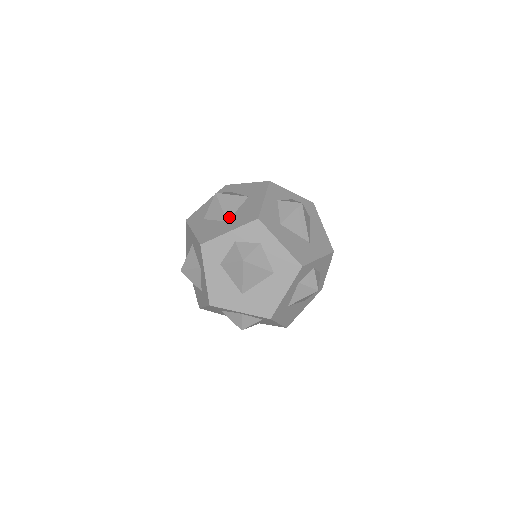
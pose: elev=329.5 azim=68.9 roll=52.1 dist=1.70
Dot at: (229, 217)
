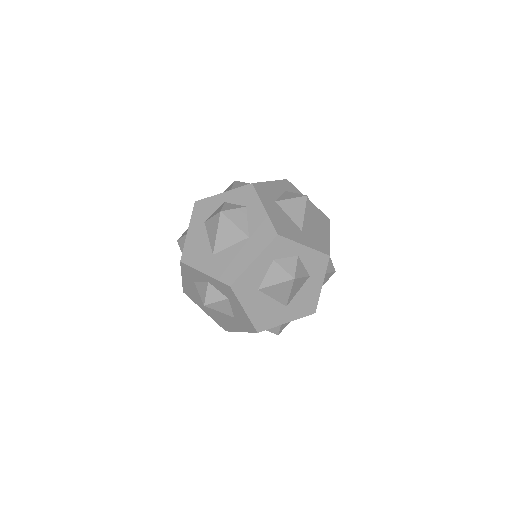
Dot at: (217, 251)
